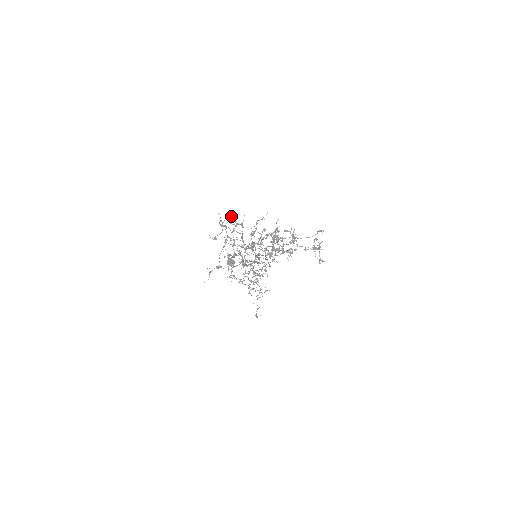
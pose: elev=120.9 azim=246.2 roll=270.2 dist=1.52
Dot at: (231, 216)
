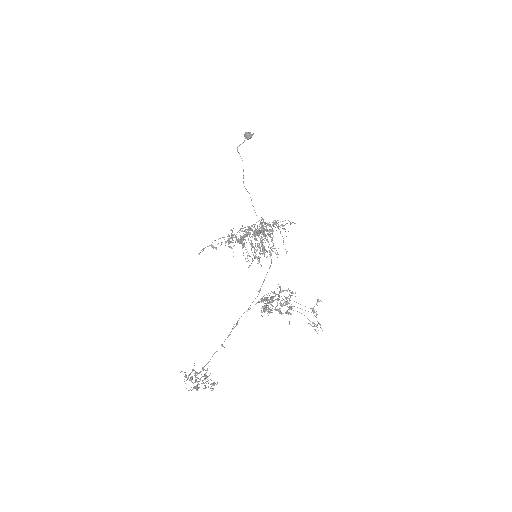
Dot at: (198, 388)
